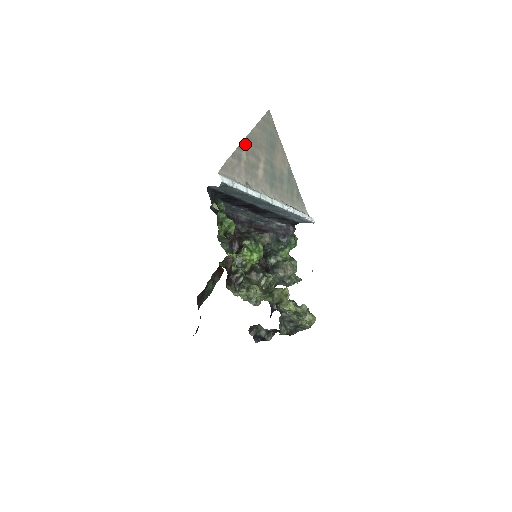
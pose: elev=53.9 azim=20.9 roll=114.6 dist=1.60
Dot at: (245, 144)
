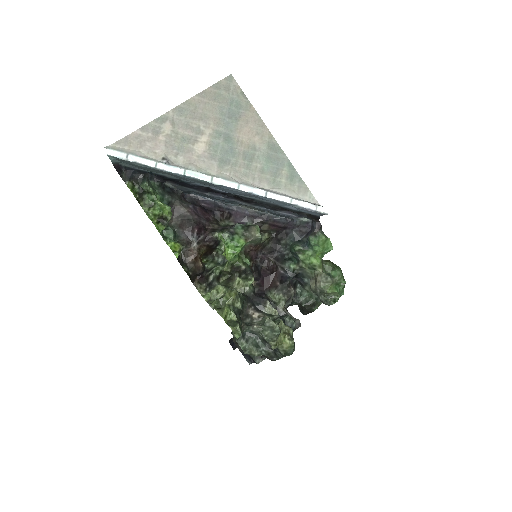
Dot at: (171, 116)
